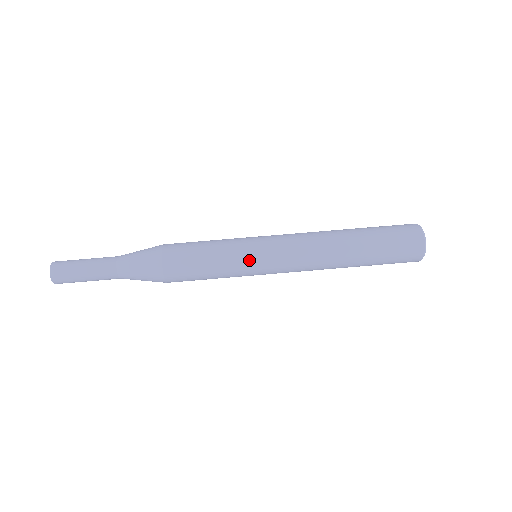
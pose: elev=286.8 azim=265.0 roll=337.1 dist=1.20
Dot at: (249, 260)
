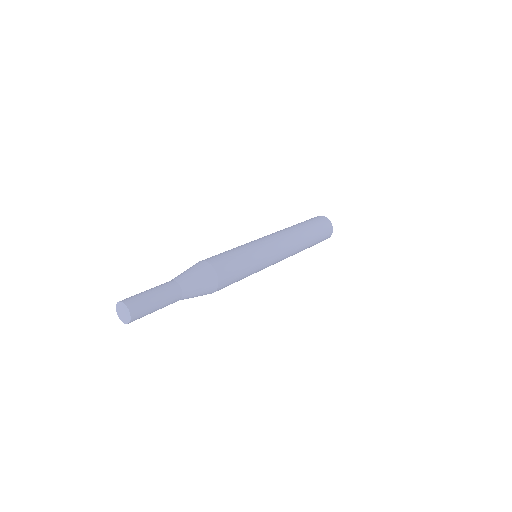
Dot at: (248, 243)
